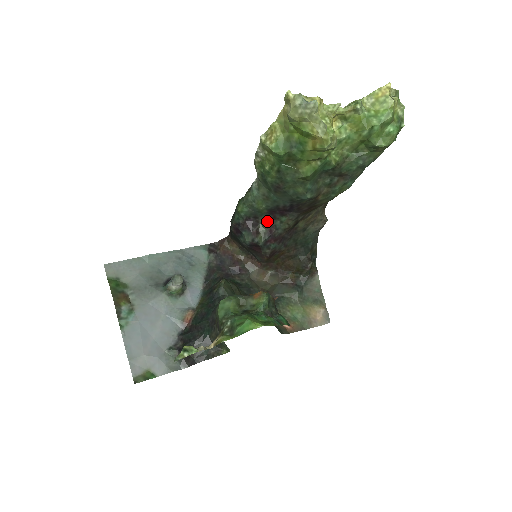
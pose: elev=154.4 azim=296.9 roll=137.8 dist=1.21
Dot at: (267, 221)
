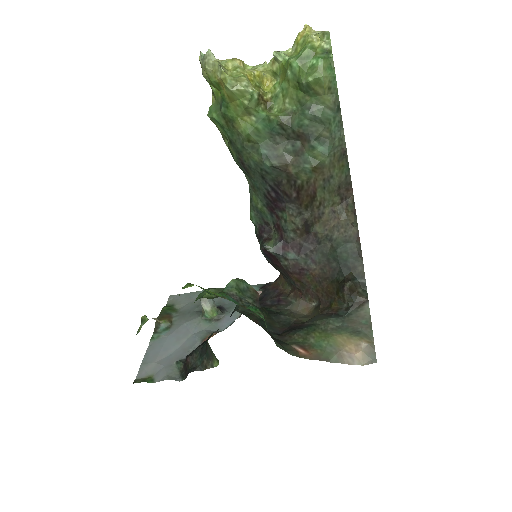
Dot at: (277, 225)
